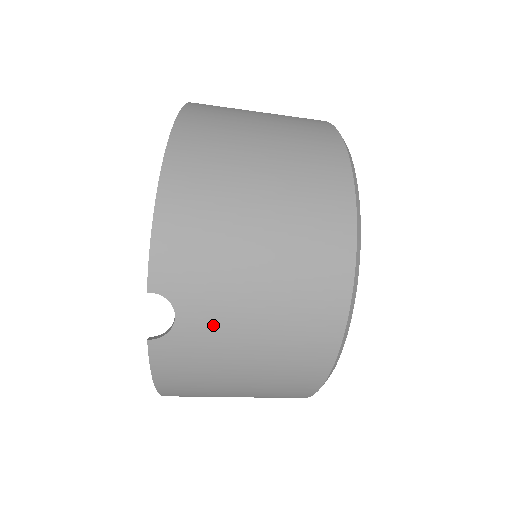
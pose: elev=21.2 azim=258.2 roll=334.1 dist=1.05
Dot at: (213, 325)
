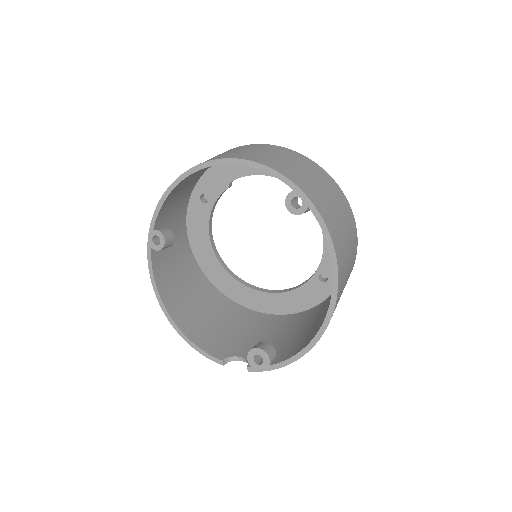
Dot at: occluded
